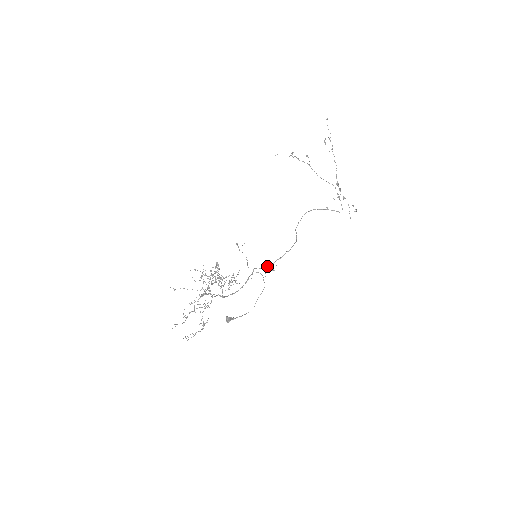
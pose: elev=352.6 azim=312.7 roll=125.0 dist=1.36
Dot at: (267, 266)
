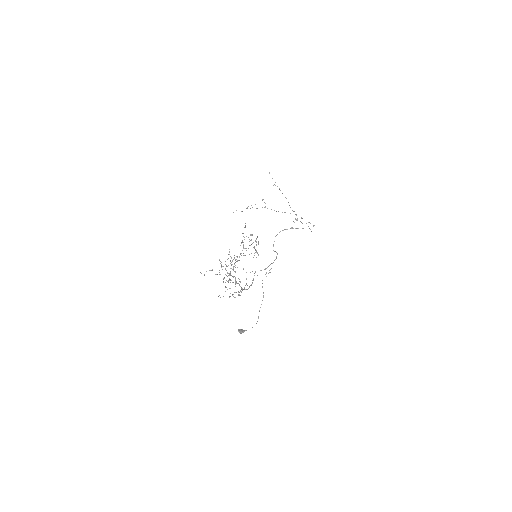
Dot at: (264, 269)
